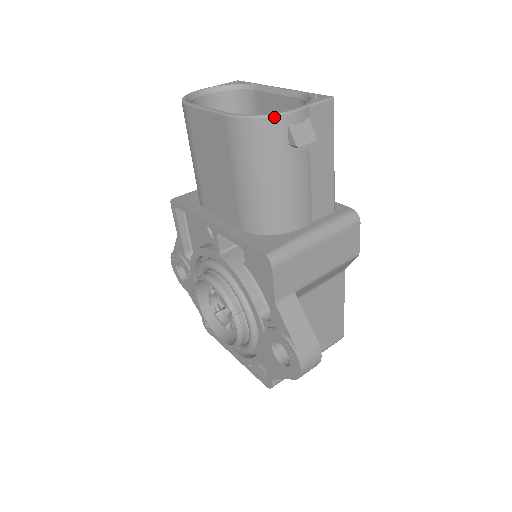
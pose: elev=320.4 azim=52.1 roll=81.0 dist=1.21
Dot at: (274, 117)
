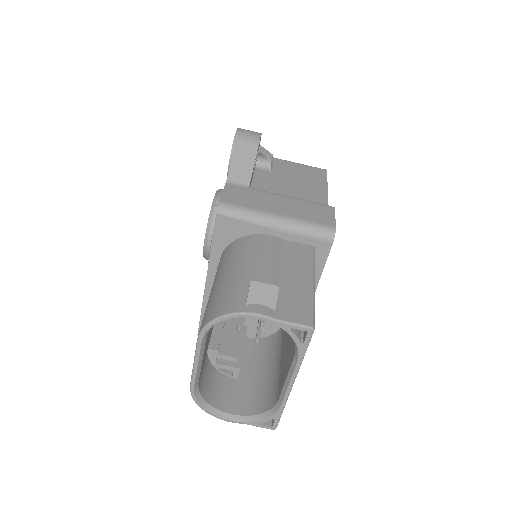
Dot at: (210, 413)
